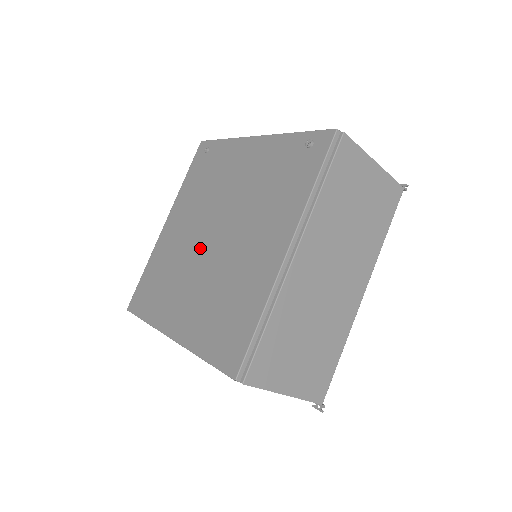
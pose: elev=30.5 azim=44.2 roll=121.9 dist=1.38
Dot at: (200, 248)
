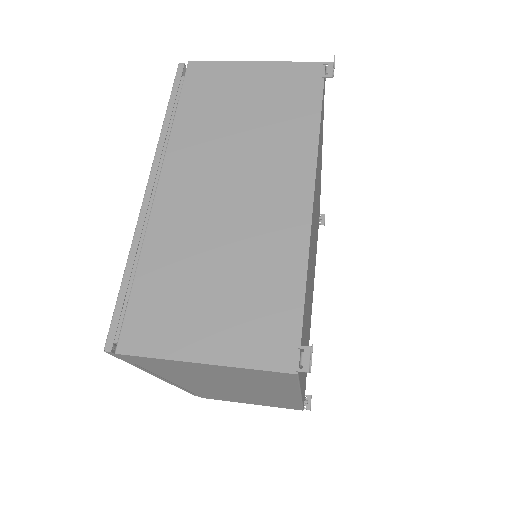
Dot at: occluded
